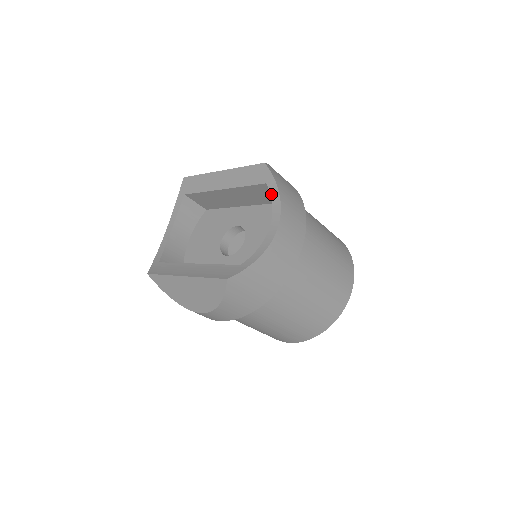
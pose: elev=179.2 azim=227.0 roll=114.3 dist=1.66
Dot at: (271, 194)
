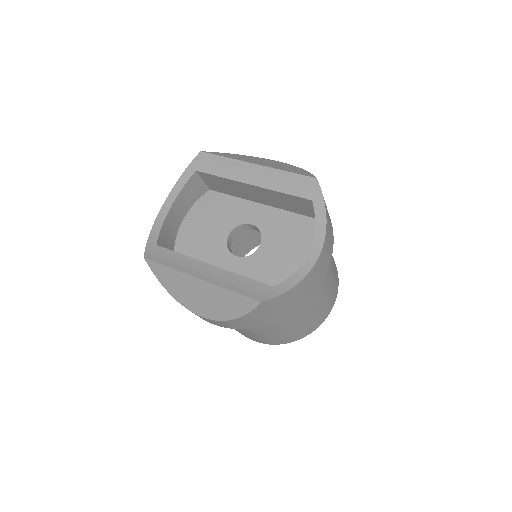
Dot at: (316, 214)
